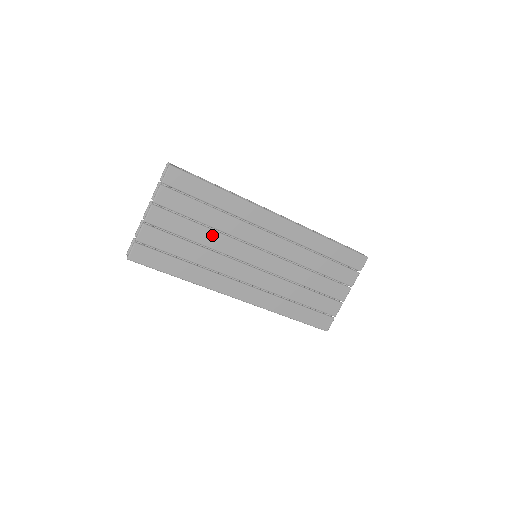
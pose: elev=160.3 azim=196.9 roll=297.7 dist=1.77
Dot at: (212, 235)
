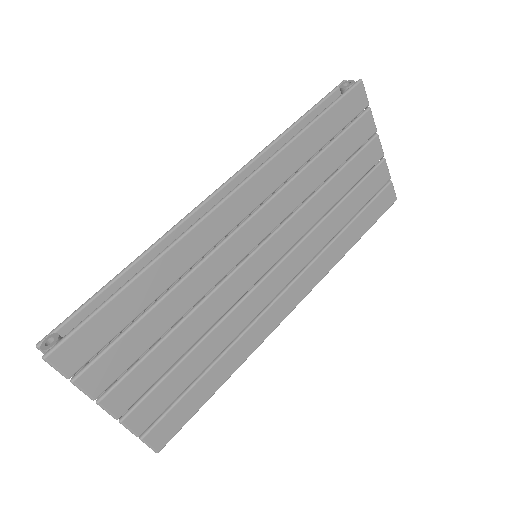
Dot at: (194, 320)
